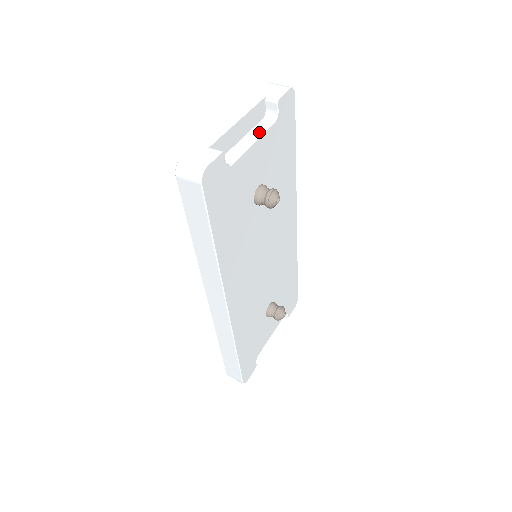
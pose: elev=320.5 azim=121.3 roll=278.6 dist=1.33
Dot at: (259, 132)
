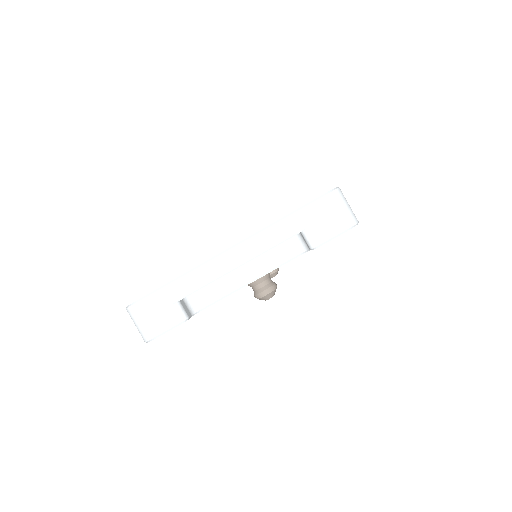
Dot at: (268, 266)
